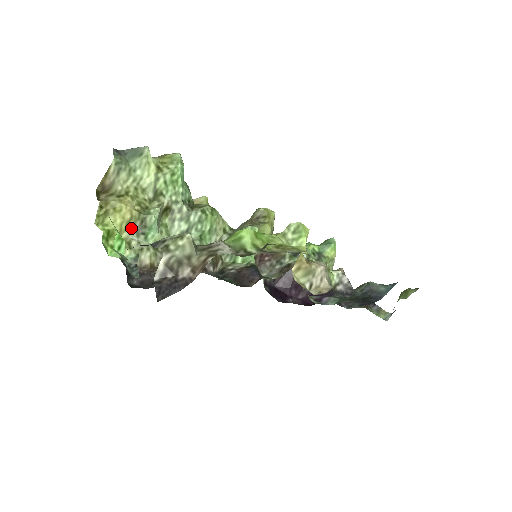
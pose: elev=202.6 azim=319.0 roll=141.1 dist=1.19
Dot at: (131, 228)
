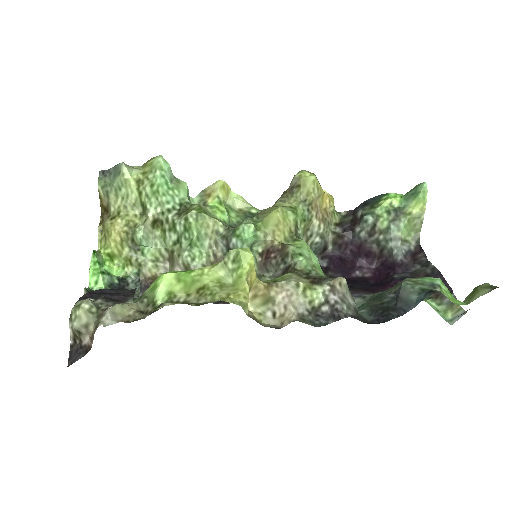
Dot at: (127, 247)
